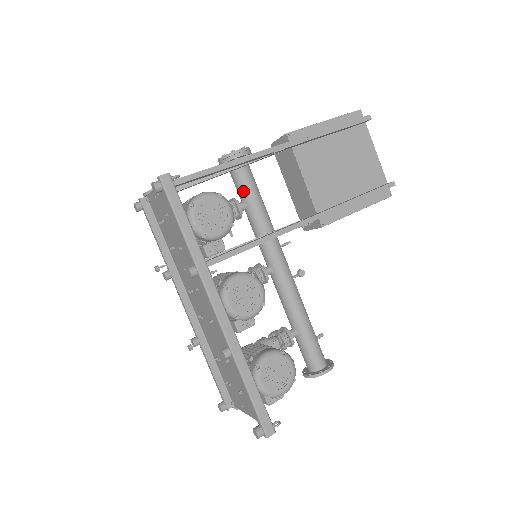
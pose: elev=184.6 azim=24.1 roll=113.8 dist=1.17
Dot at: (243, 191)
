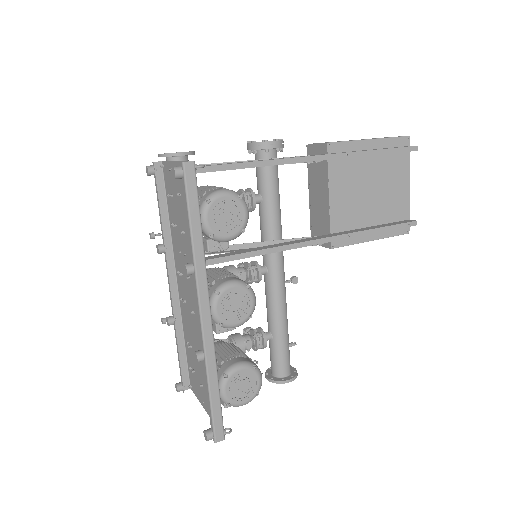
Dot at: (263, 184)
